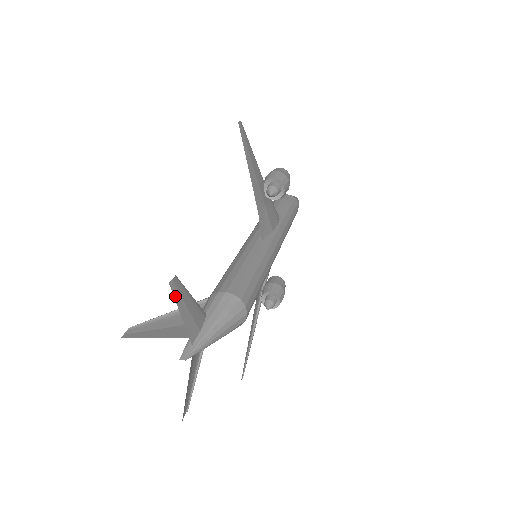
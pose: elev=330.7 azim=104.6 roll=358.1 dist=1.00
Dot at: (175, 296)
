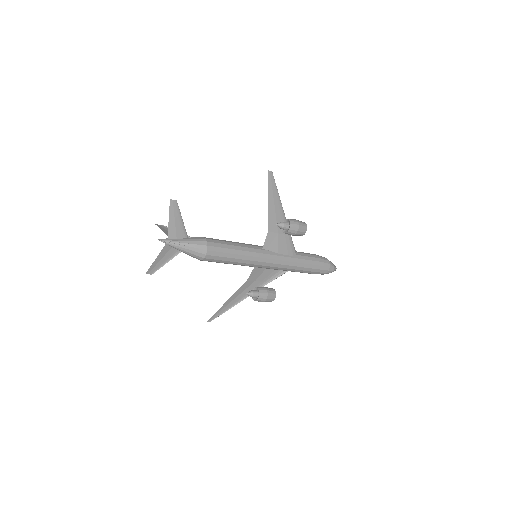
Dot at: (170, 208)
